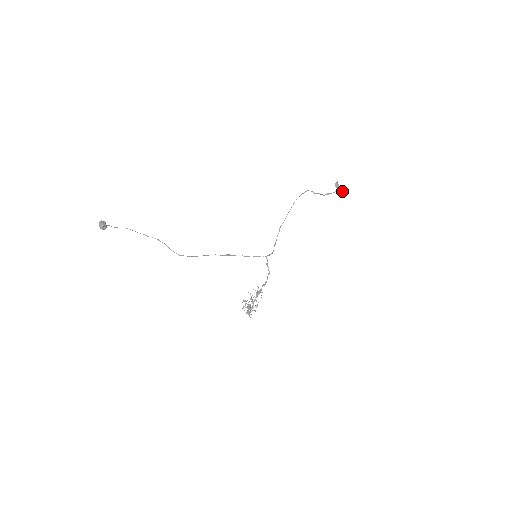
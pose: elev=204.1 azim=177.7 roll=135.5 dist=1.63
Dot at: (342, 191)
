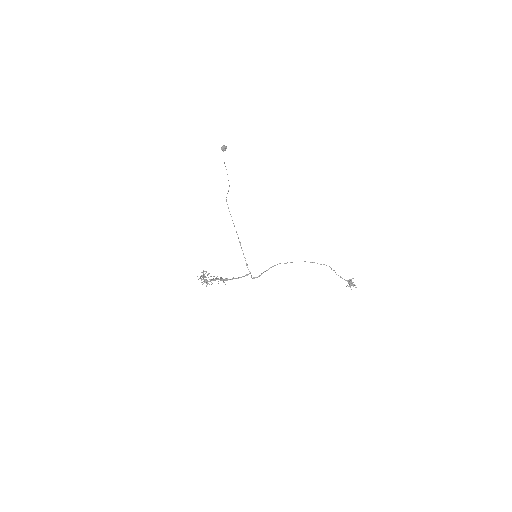
Dot at: occluded
